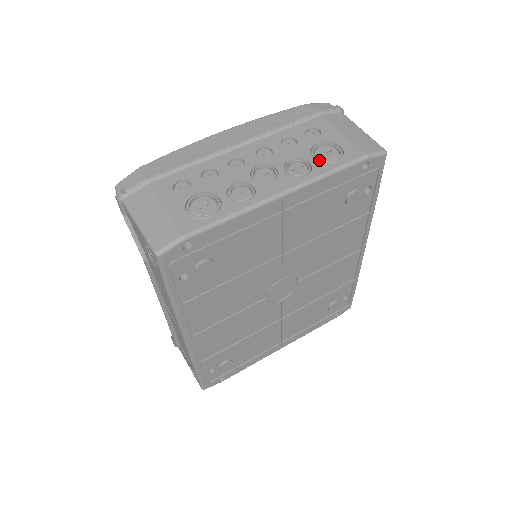
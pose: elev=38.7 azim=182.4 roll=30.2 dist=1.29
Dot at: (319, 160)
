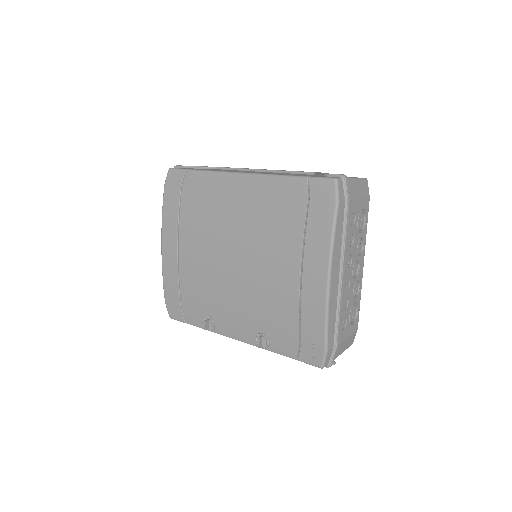
Dot at: (363, 230)
